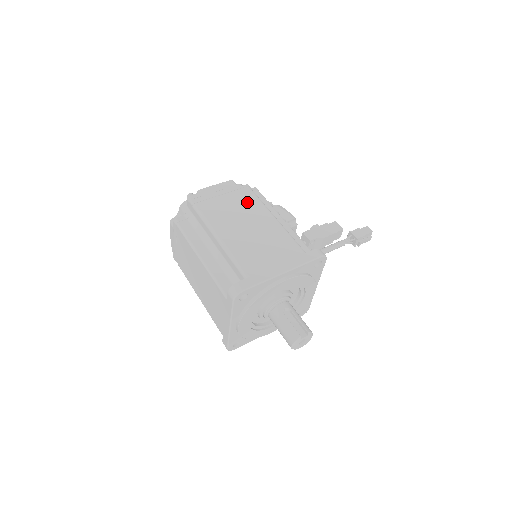
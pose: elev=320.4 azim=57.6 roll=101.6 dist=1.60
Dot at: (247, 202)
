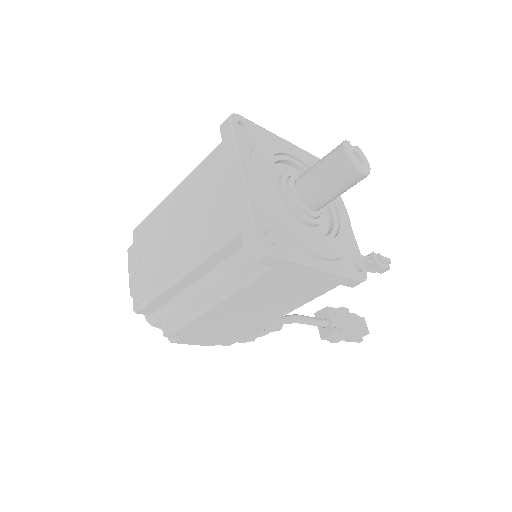
Dot at: occluded
